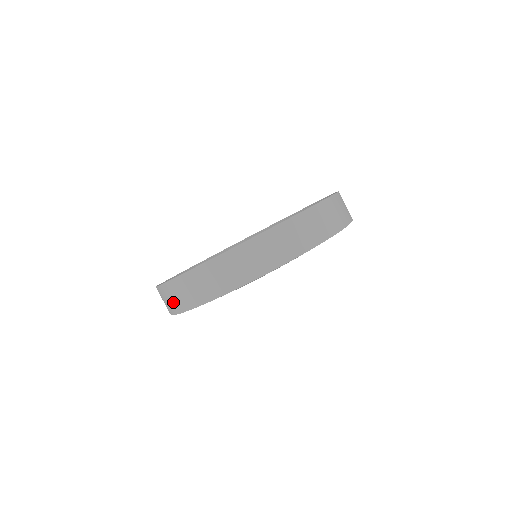
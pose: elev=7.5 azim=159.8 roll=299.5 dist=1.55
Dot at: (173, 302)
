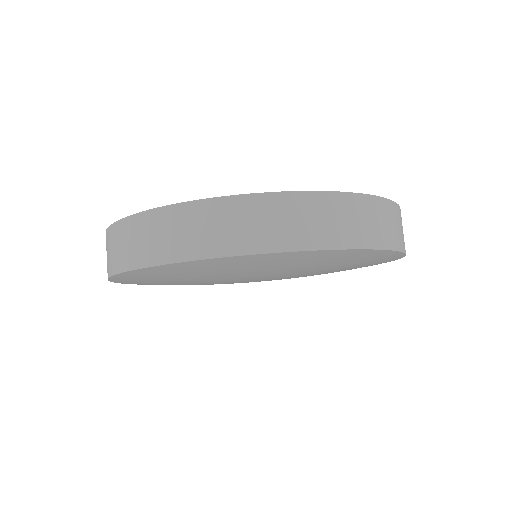
Dot at: (206, 235)
